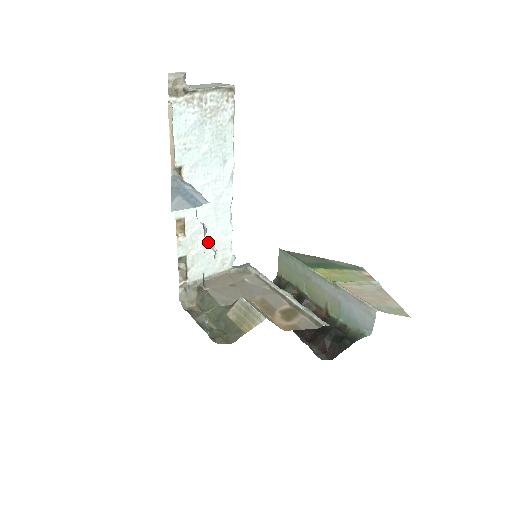
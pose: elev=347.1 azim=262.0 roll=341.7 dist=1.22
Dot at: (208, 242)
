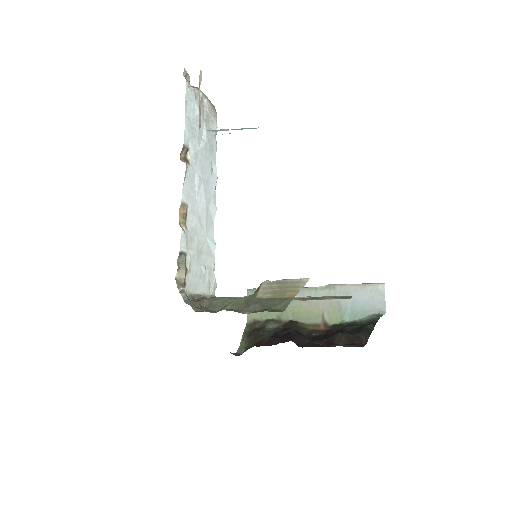
Dot at: (200, 249)
